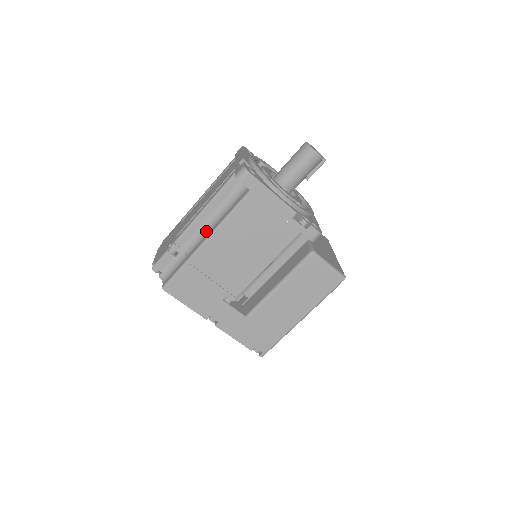
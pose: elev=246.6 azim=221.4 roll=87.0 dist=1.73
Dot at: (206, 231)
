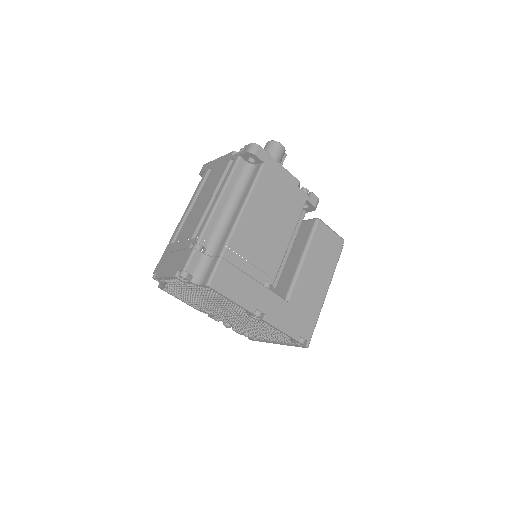
Dot at: (229, 216)
